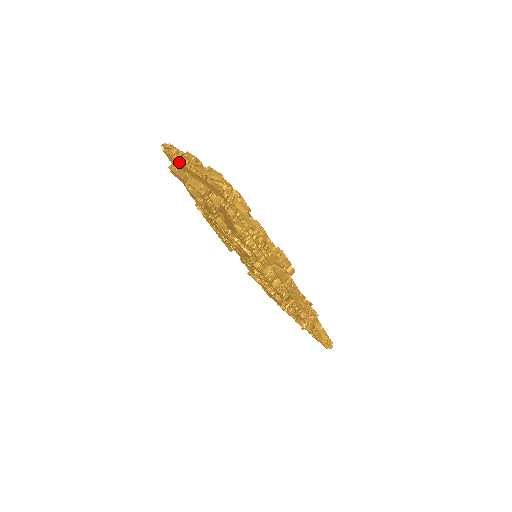
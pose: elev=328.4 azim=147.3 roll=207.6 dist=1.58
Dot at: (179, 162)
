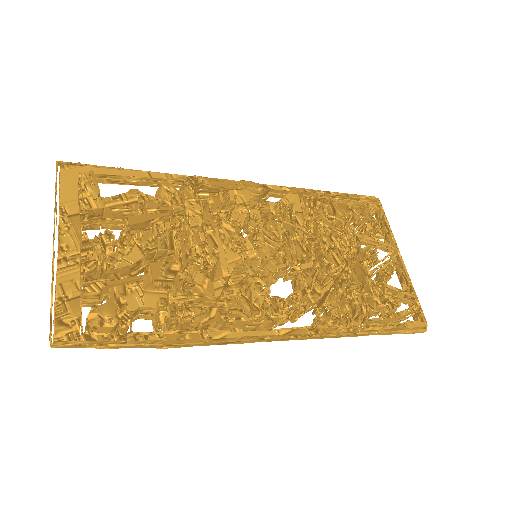
Dot at: occluded
